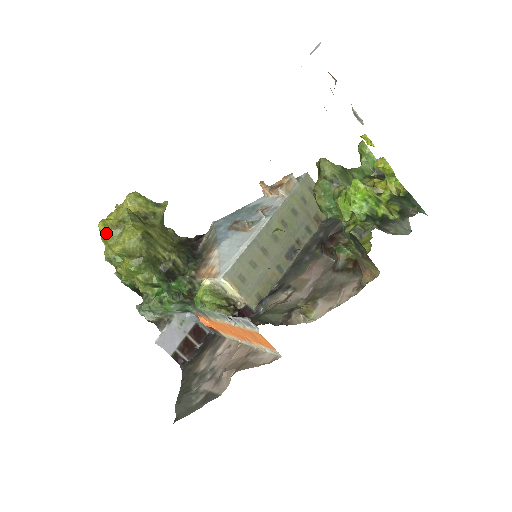
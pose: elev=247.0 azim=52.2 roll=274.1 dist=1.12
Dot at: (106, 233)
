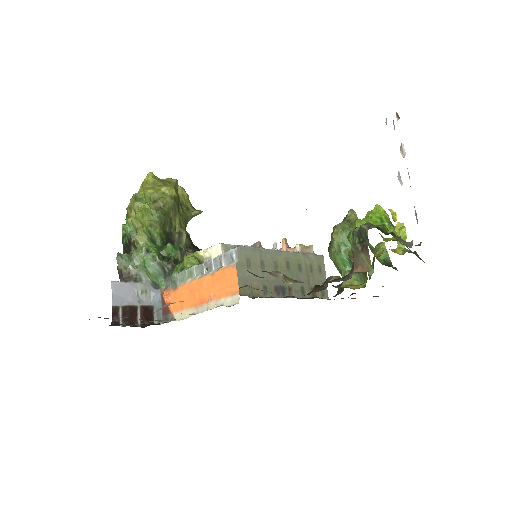
Dot at: (150, 179)
